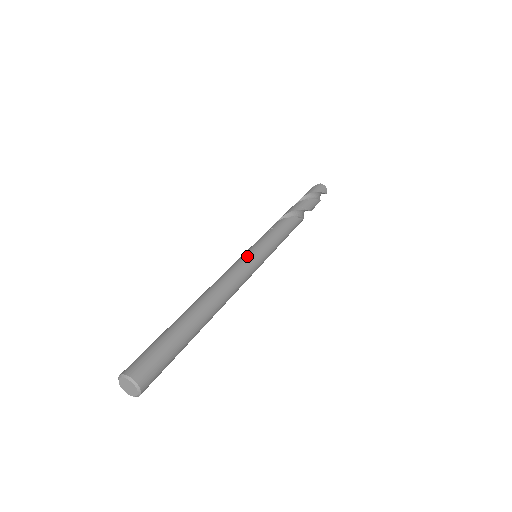
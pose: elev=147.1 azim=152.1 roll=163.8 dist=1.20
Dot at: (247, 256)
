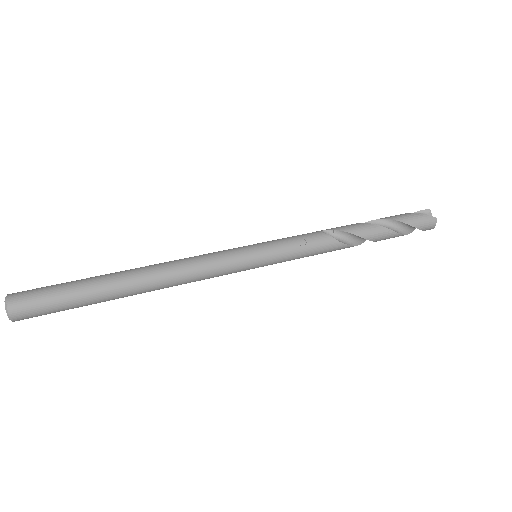
Dot at: (239, 259)
